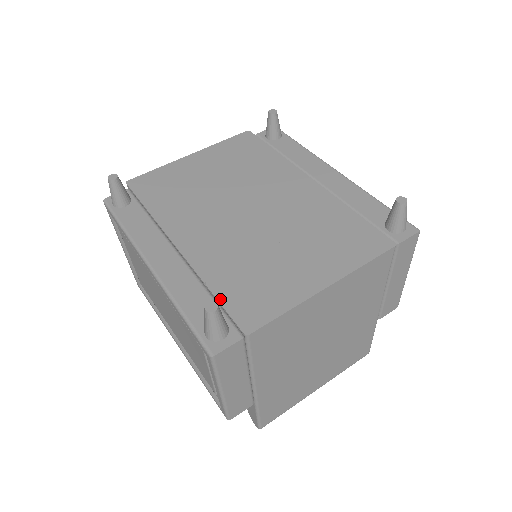
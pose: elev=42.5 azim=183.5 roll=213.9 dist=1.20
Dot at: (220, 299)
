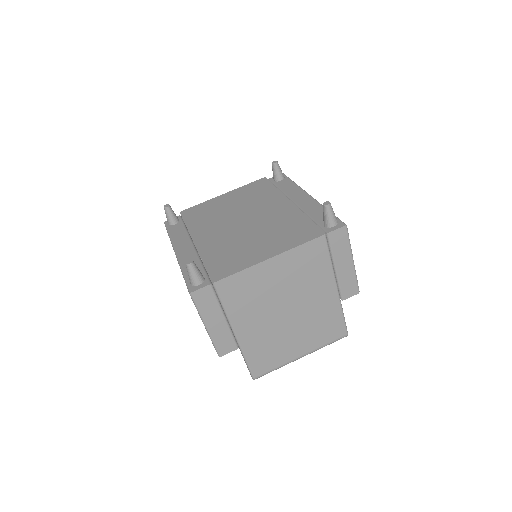
Dot at: (206, 266)
